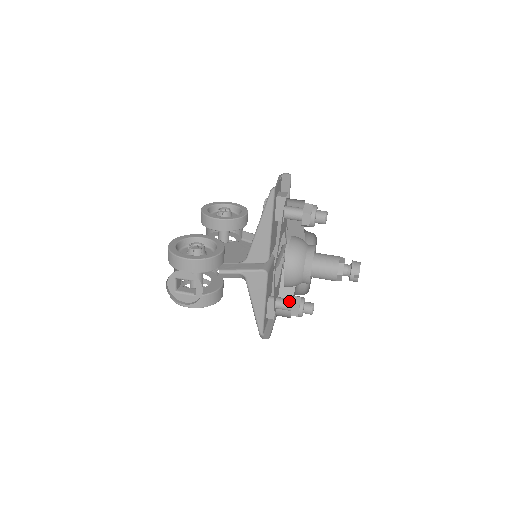
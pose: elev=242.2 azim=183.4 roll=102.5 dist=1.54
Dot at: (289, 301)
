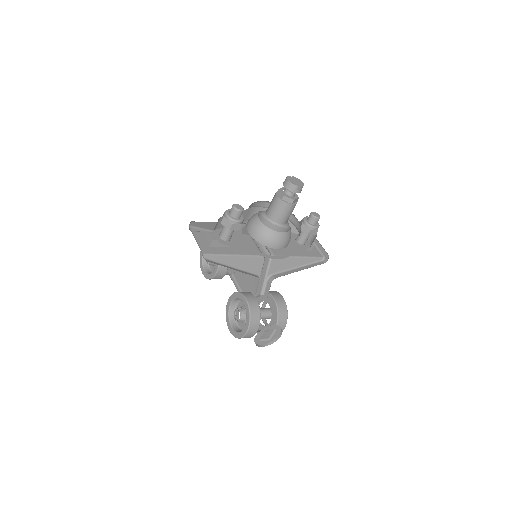
Dot at: (302, 233)
